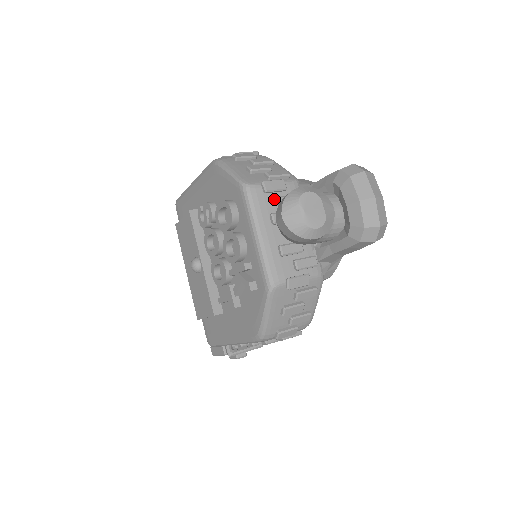
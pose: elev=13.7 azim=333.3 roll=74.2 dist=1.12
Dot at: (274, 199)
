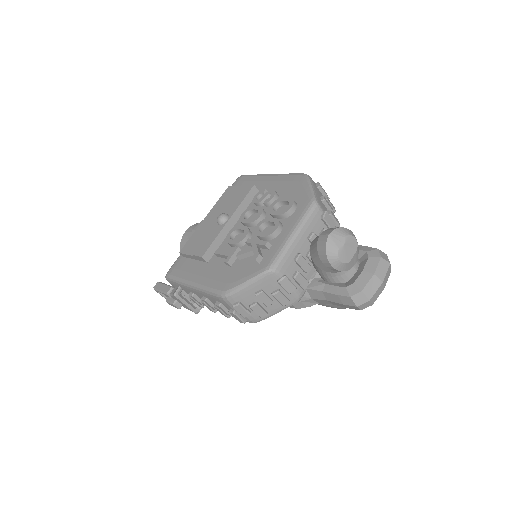
Dot at: (321, 227)
